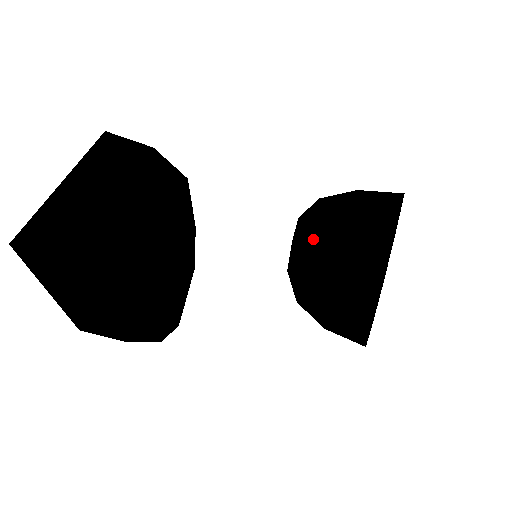
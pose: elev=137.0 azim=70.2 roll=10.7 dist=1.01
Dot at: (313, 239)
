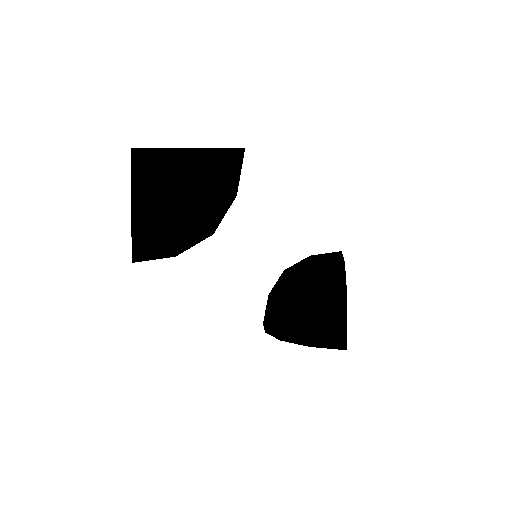
Dot at: (287, 283)
